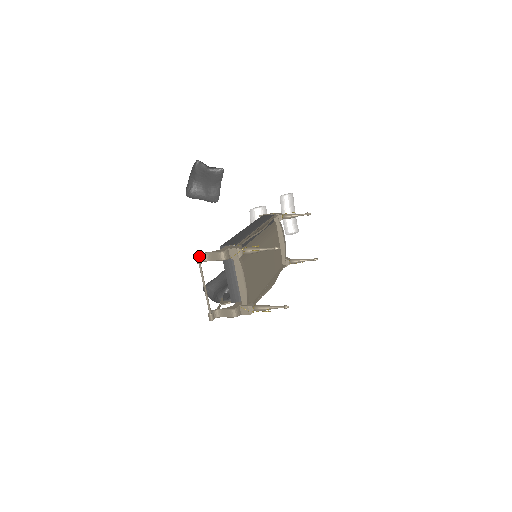
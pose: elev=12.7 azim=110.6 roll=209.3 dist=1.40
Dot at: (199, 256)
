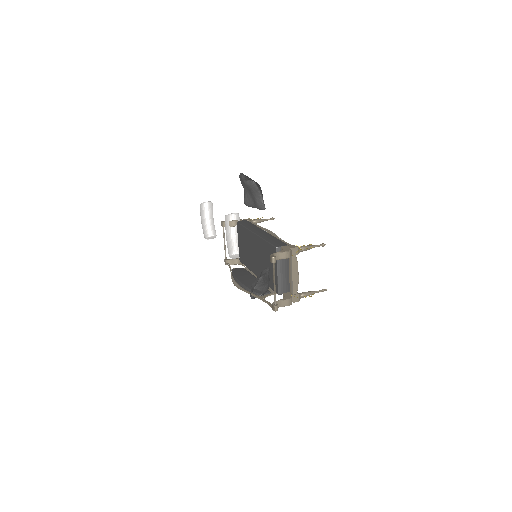
Dot at: (275, 256)
